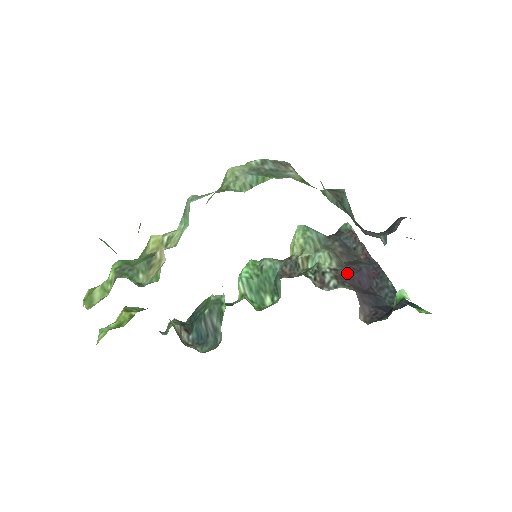
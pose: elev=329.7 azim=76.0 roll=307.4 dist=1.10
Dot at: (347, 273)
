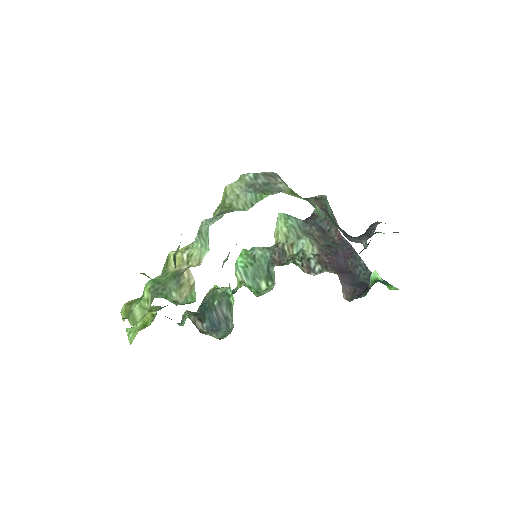
Dot at: (327, 257)
